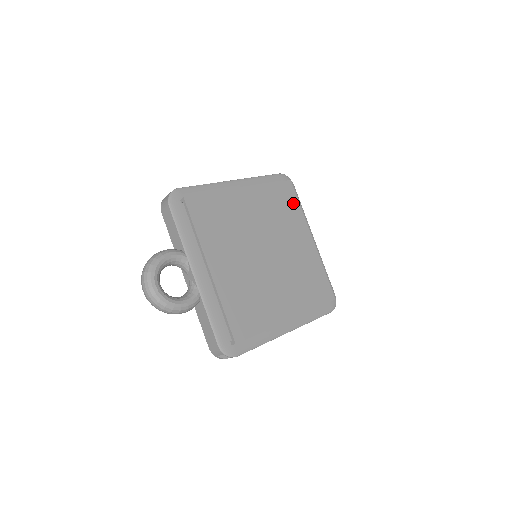
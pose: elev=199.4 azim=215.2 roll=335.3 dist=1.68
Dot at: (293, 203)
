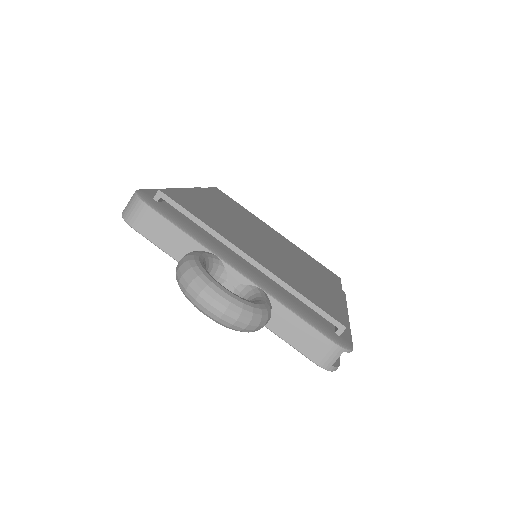
Dot at: (237, 205)
